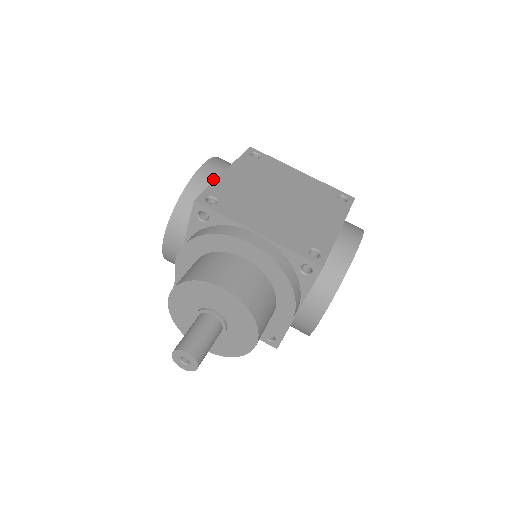
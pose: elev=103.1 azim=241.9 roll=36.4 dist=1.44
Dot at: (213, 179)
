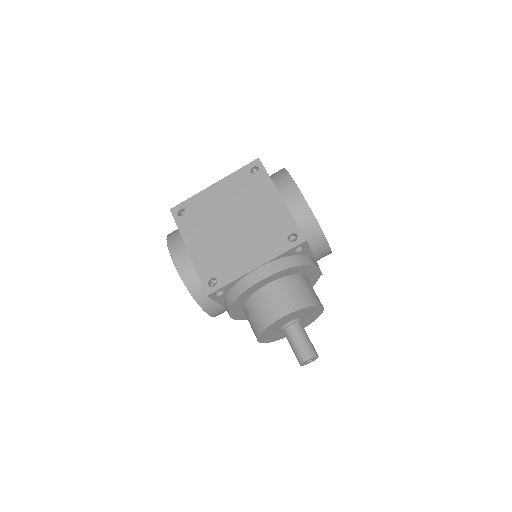
Dot at: (191, 265)
